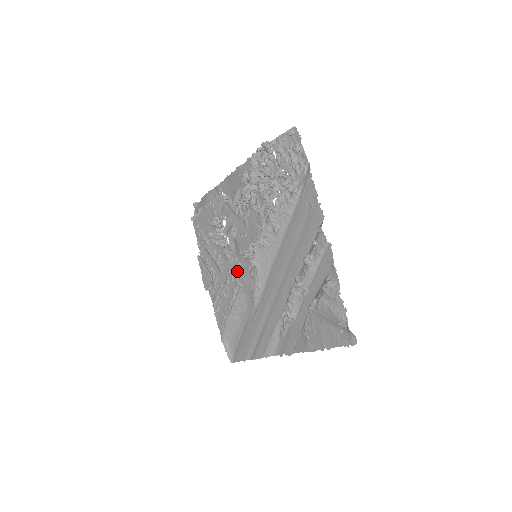
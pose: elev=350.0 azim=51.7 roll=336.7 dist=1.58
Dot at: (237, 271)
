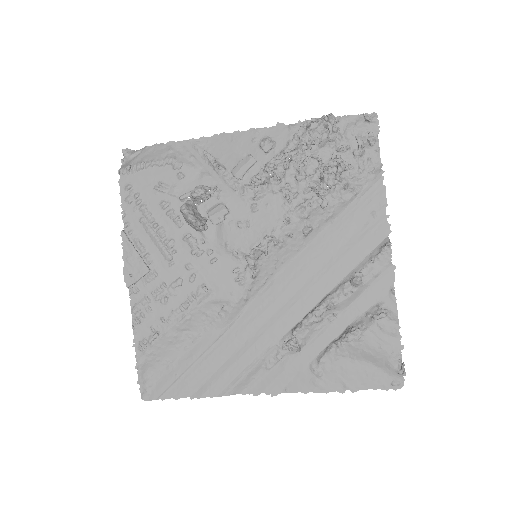
Dot at: (208, 270)
